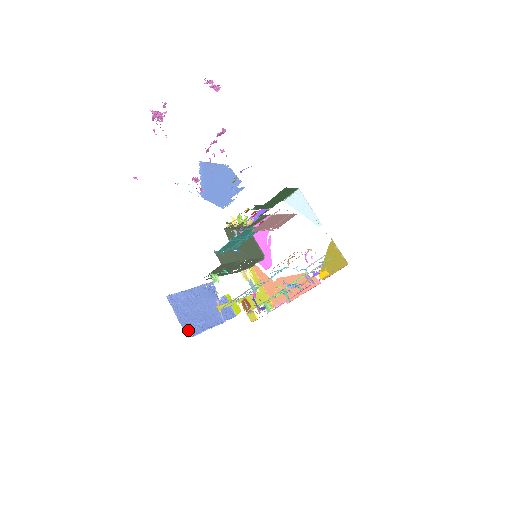
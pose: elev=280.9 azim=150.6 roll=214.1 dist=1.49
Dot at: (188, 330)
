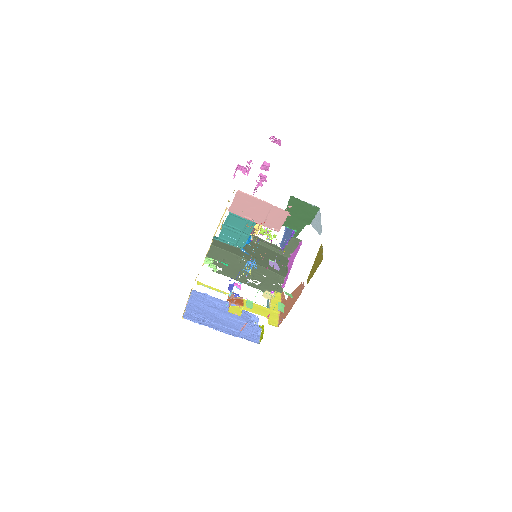
Dot at: (189, 315)
